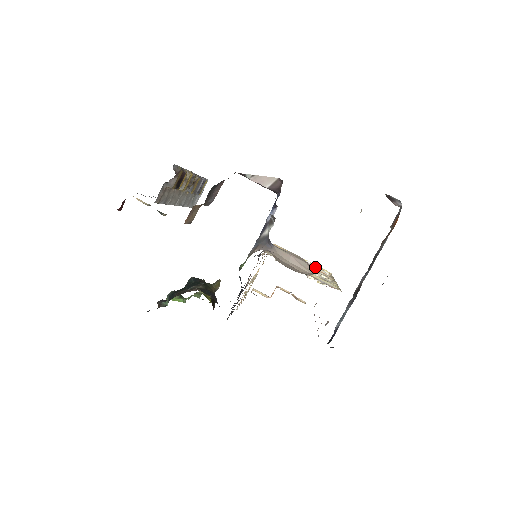
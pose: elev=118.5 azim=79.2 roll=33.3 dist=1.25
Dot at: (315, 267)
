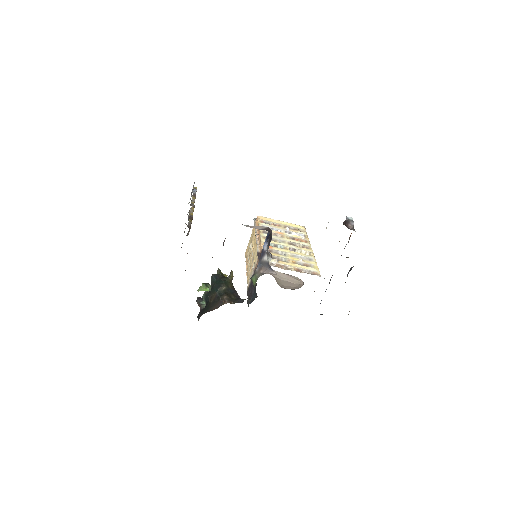
Dot at: (294, 233)
